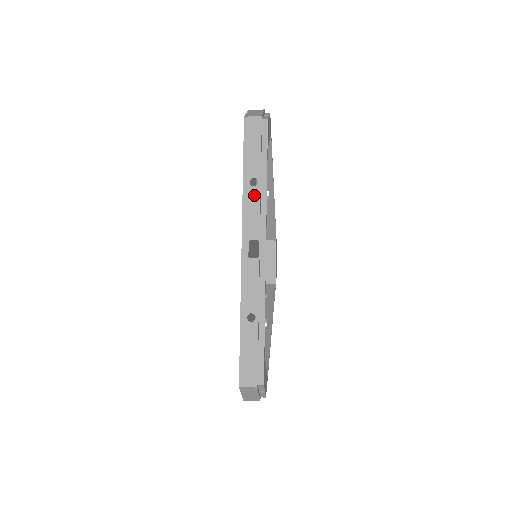
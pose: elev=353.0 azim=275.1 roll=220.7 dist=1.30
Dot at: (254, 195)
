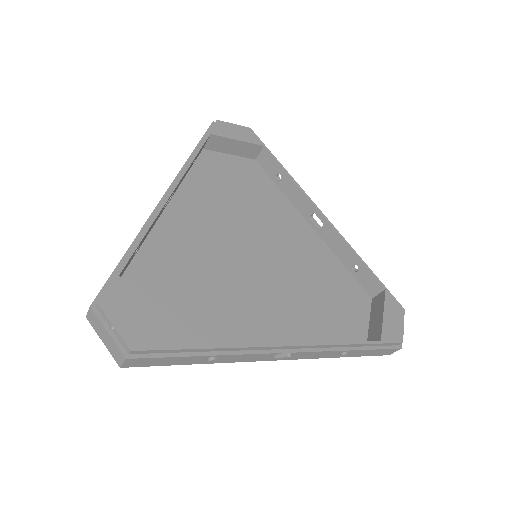
Dot at: occluded
